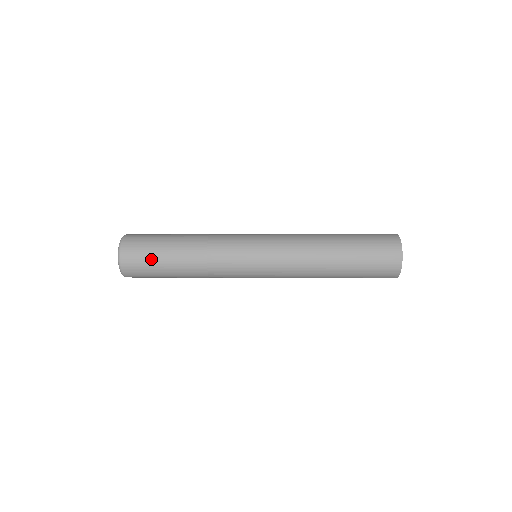
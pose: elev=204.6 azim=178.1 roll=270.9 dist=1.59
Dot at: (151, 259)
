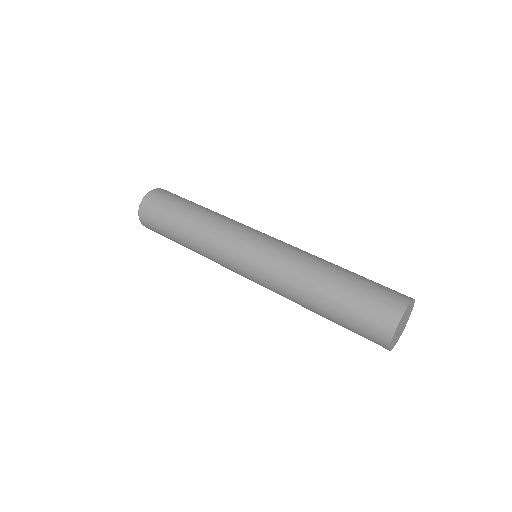
Dot at: (161, 220)
